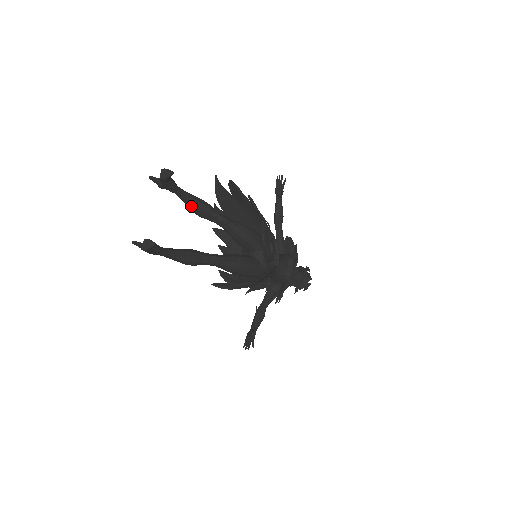
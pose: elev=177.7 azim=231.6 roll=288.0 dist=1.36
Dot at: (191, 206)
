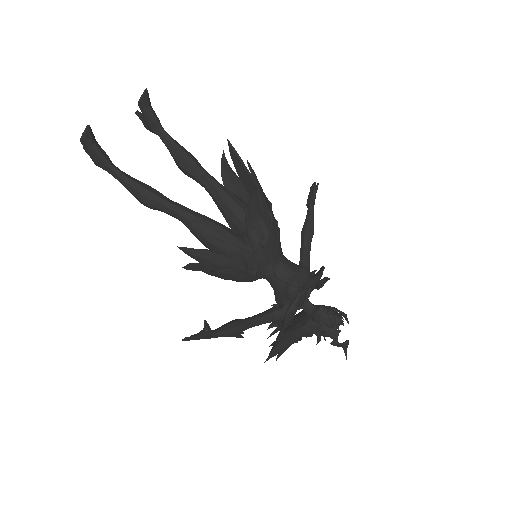
Dot at: (174, 154)
